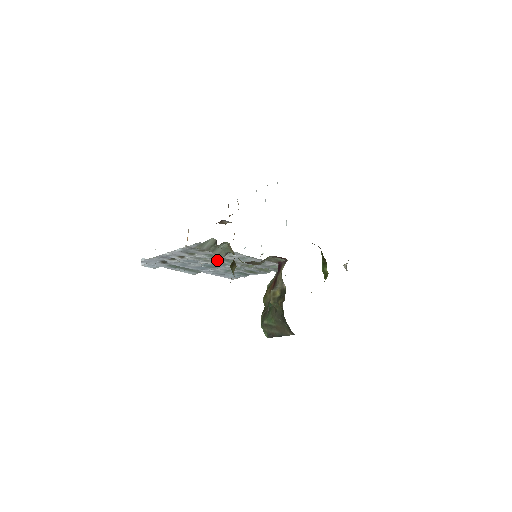
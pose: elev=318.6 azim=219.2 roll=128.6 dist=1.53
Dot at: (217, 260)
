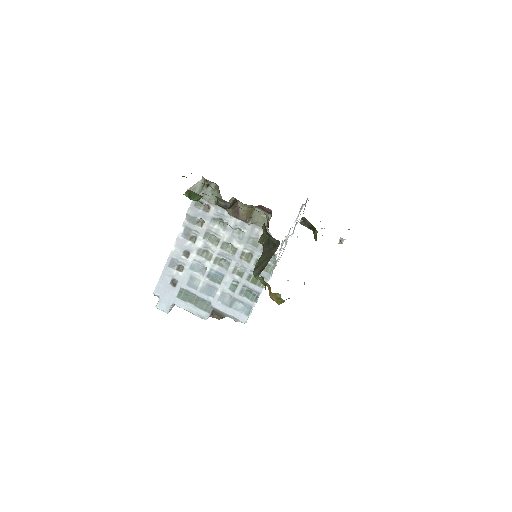
Dot at: (217, 249)
